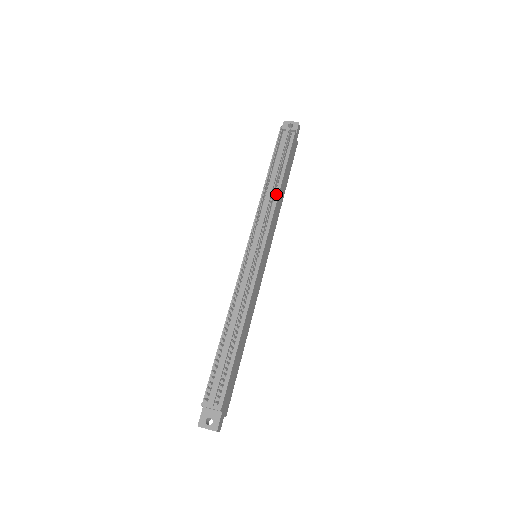
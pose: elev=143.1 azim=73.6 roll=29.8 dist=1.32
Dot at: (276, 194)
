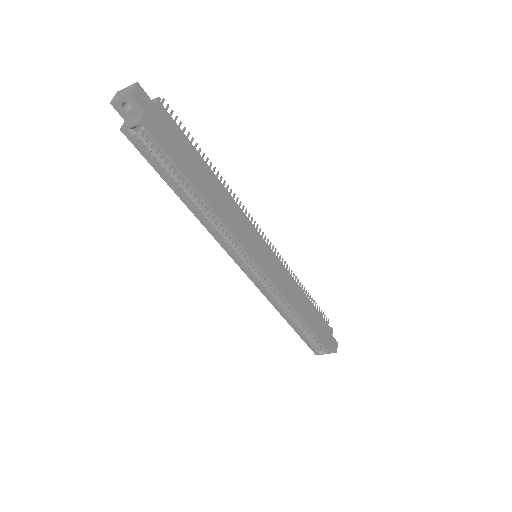
Dot at: (298, 287)
